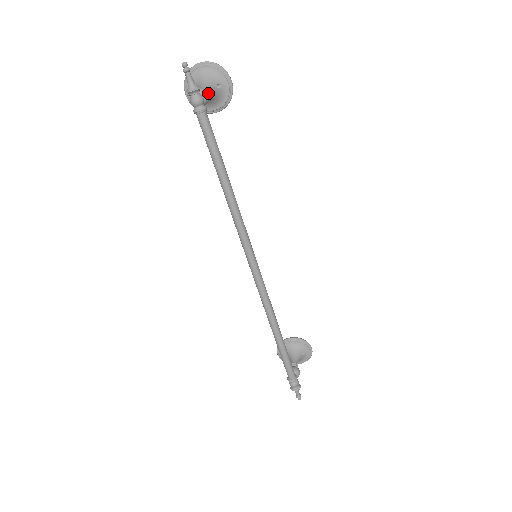
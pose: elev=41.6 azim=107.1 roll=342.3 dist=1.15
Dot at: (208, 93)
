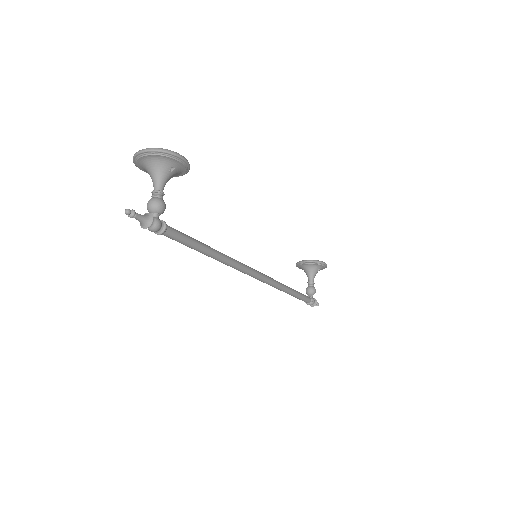
Dot at: (162, 204)
